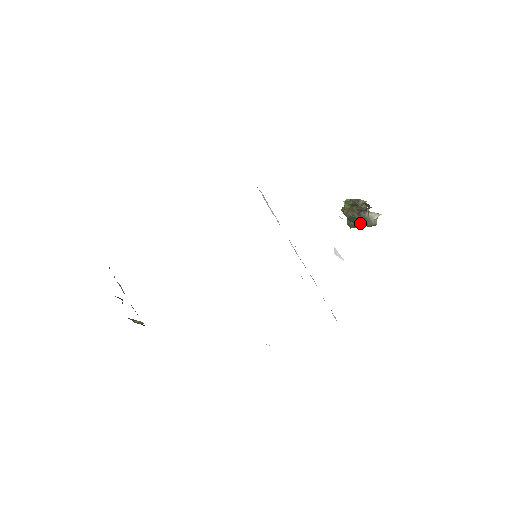
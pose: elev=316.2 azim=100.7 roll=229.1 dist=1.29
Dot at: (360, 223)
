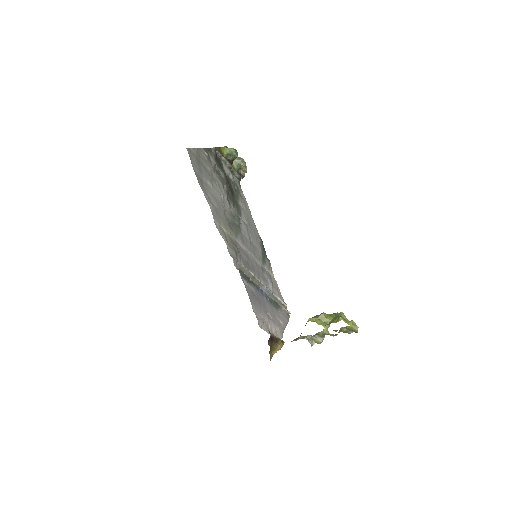
Dot at: occluded
